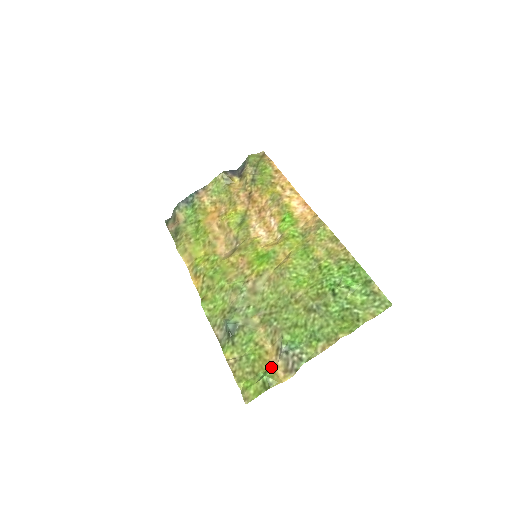
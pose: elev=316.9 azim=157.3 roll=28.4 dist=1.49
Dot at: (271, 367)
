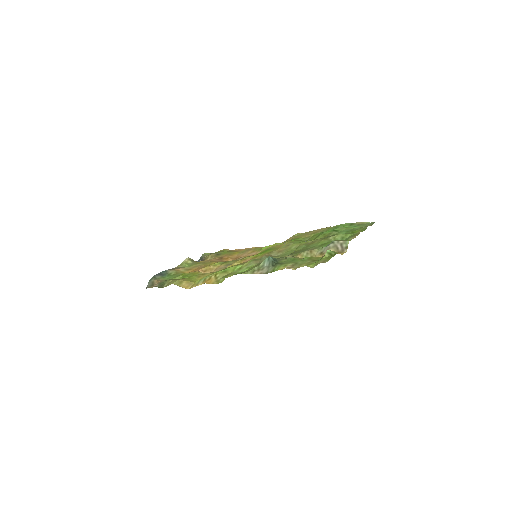
Dot at: occluded
